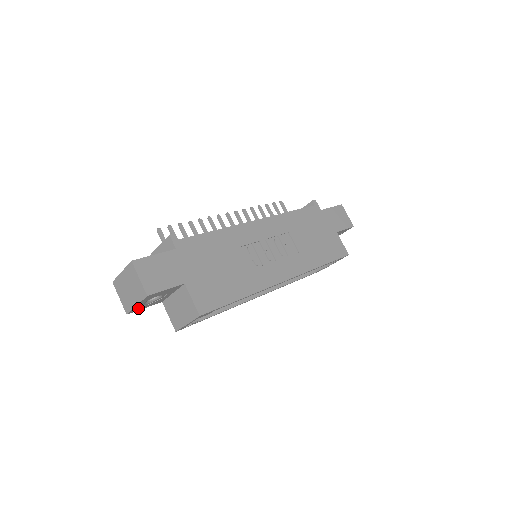
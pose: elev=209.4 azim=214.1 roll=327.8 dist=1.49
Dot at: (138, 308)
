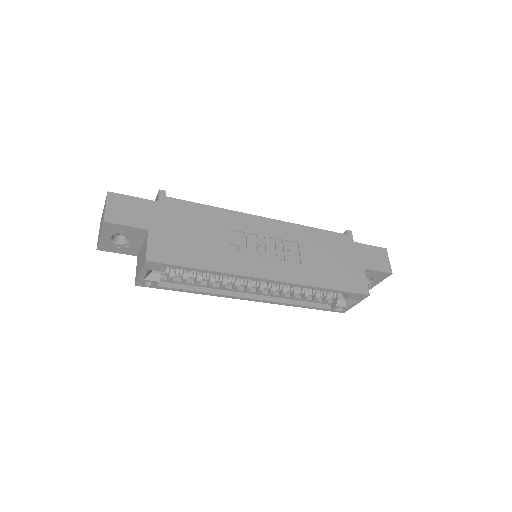
Dot at: (107, 246)
